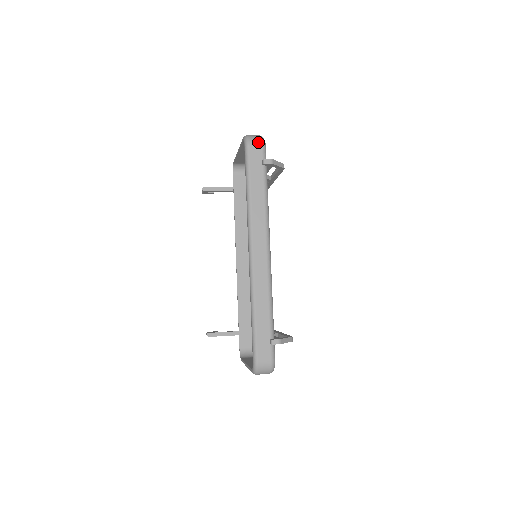
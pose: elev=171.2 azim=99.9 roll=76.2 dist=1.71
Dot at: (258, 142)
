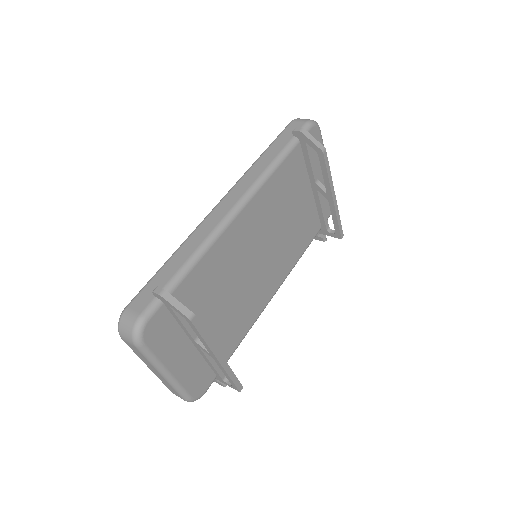
Dot at: (304, 120)
